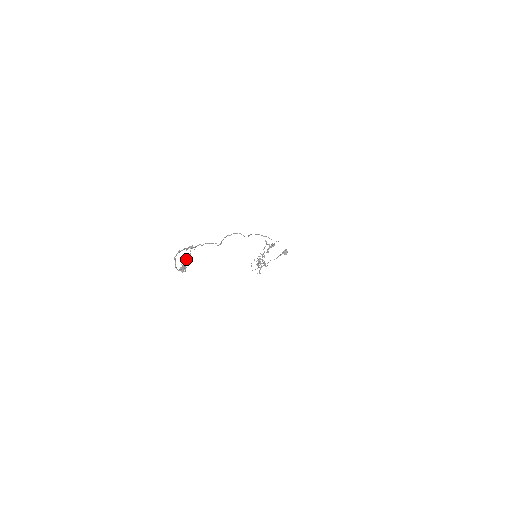
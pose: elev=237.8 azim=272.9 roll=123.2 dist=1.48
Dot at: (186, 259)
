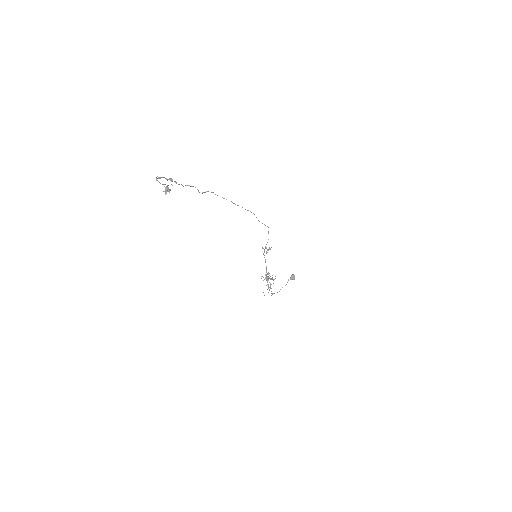
Dot at: occluded
